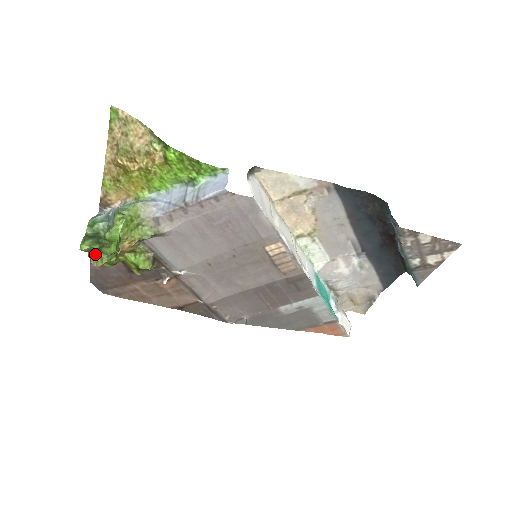
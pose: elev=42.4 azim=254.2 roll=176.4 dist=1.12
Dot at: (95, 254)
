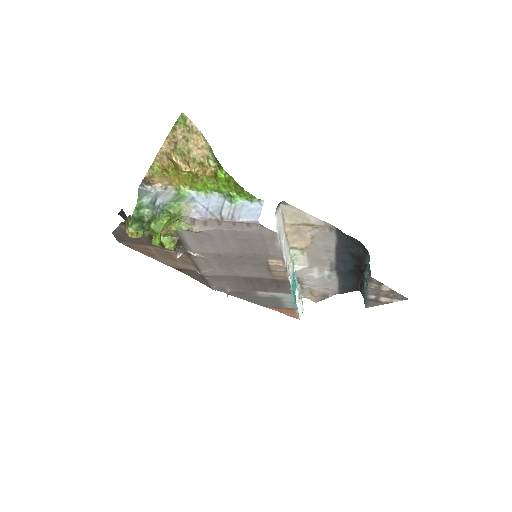
Dot at: occluded
